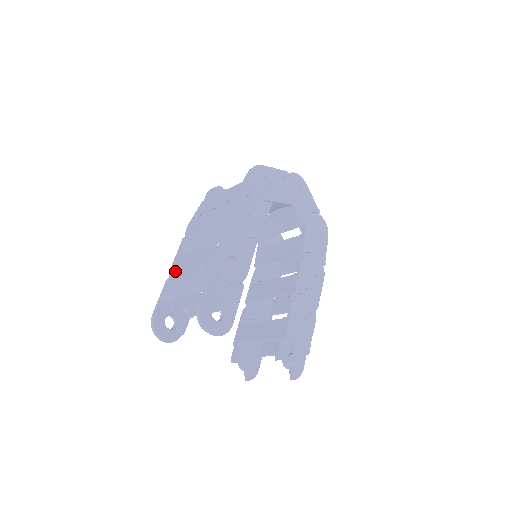
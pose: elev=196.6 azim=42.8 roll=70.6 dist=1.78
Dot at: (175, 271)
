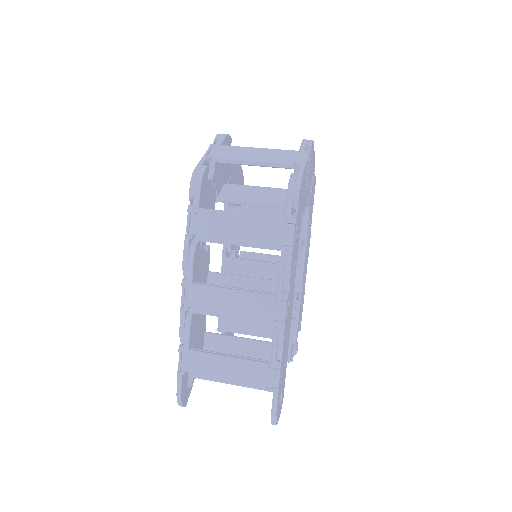
Dot at: (190, 335)
